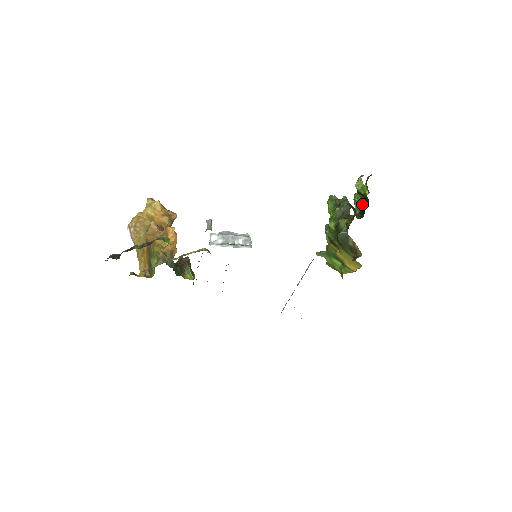
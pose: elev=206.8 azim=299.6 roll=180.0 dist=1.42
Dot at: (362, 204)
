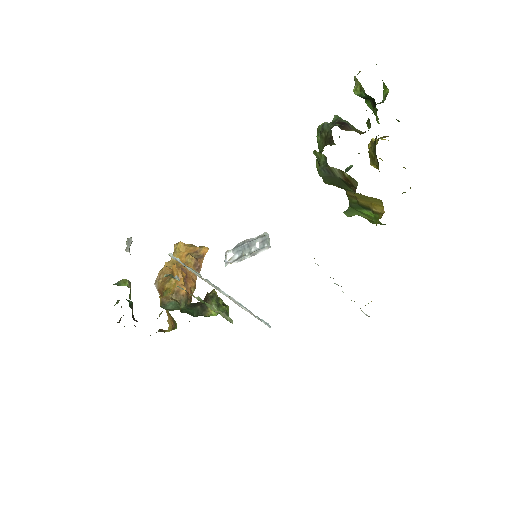
Dot at: (373, 111)
